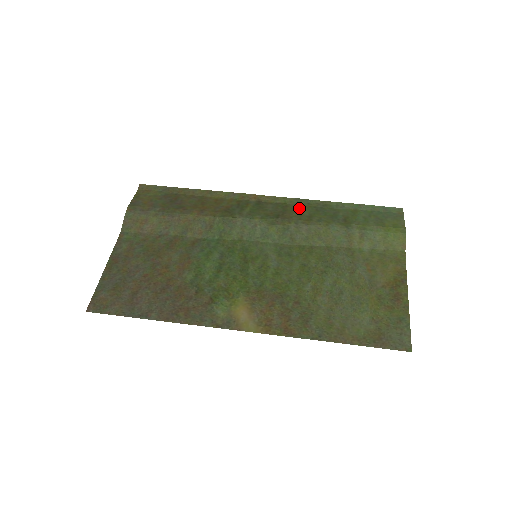
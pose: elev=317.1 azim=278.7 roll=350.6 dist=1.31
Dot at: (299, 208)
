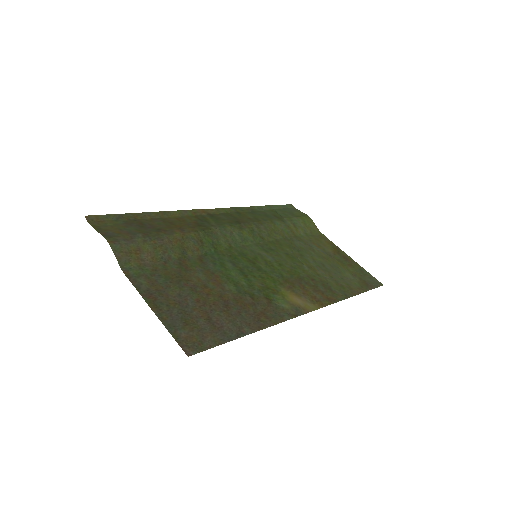
Dot at: (241, 214)
